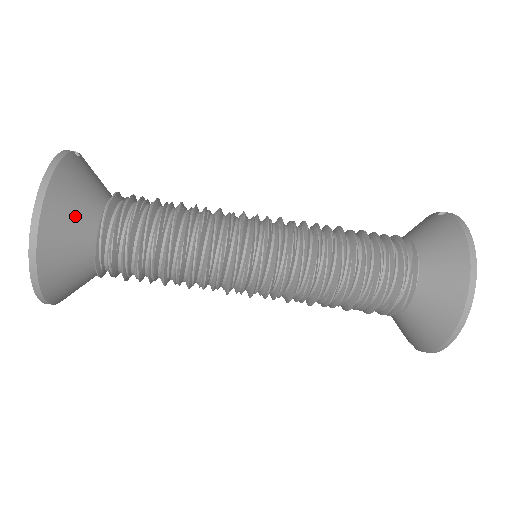
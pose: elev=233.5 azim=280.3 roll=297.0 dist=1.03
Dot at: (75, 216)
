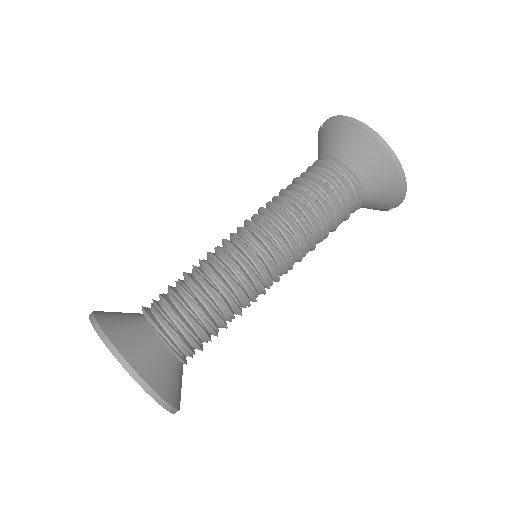
Dot at: (137, 337)
